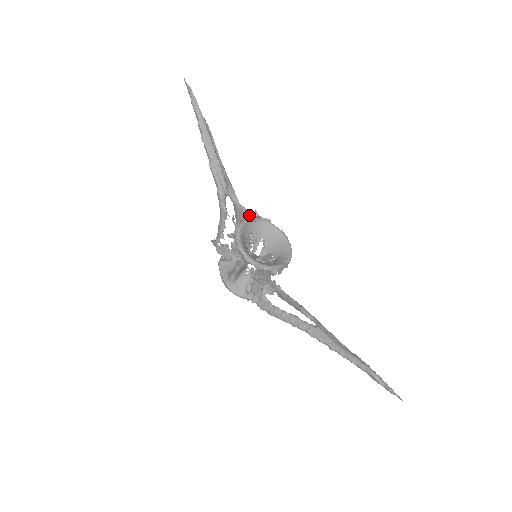
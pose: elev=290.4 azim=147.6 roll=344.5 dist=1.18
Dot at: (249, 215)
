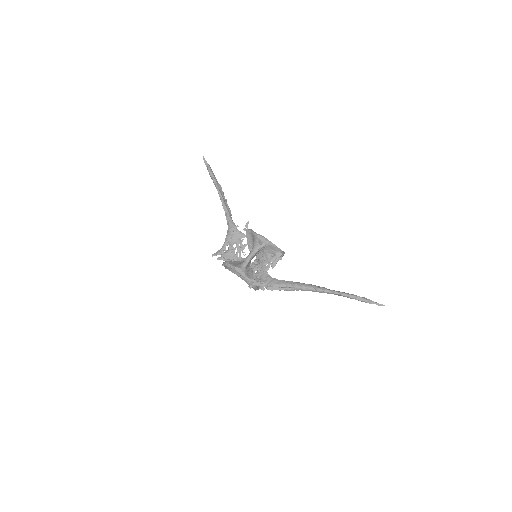
Dot at: (245, 235)
